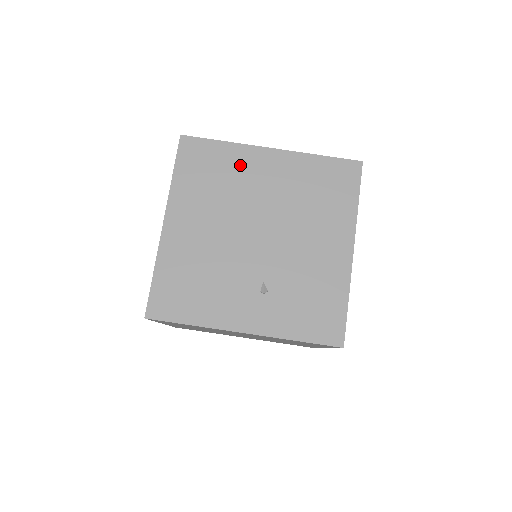
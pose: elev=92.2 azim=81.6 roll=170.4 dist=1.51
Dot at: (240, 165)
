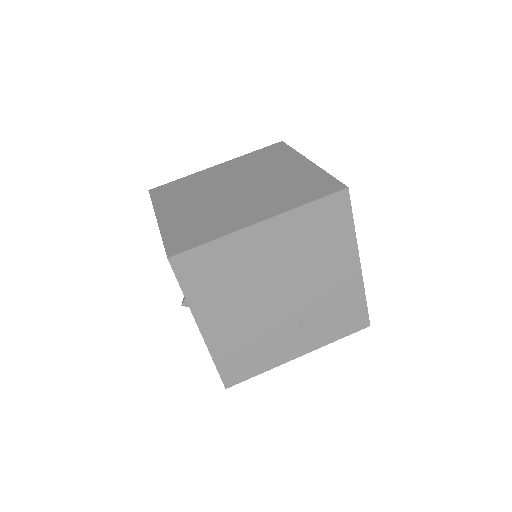
Dot at: (239, 253)
